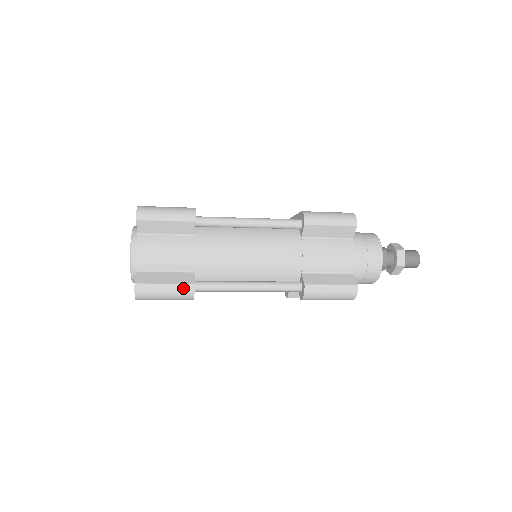
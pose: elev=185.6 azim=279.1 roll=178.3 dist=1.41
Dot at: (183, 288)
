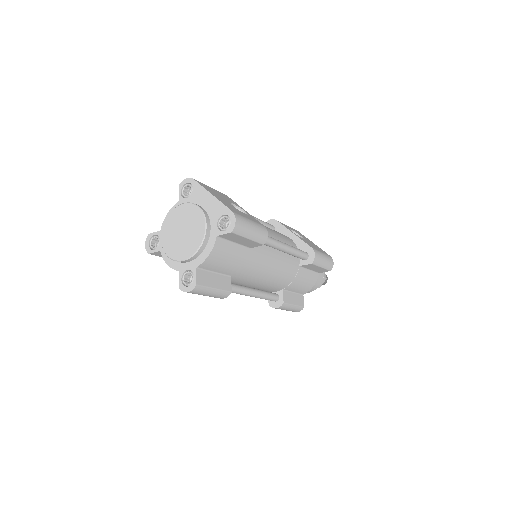
Dot at: (223, 294)
